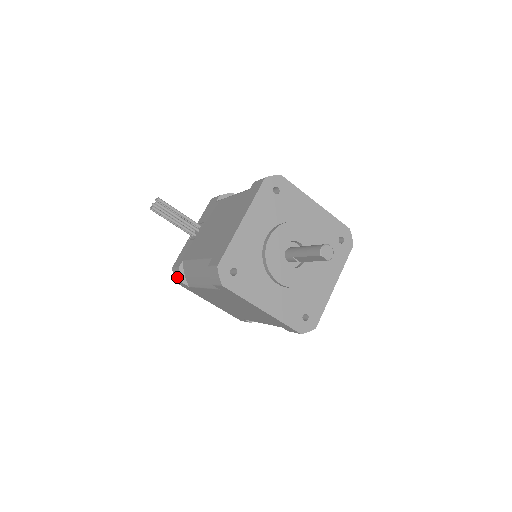
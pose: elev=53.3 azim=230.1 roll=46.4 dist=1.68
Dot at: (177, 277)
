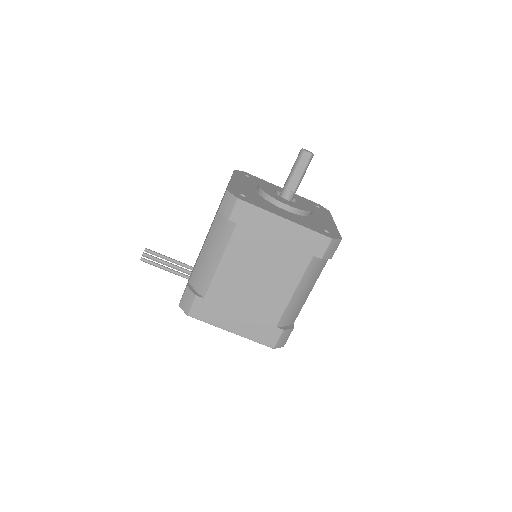
Dot at: (188, 301)
